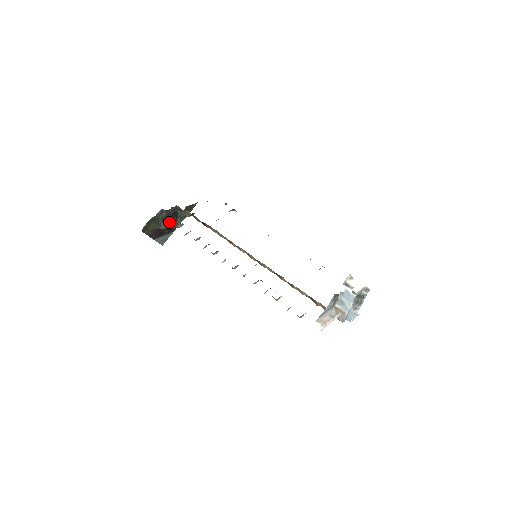
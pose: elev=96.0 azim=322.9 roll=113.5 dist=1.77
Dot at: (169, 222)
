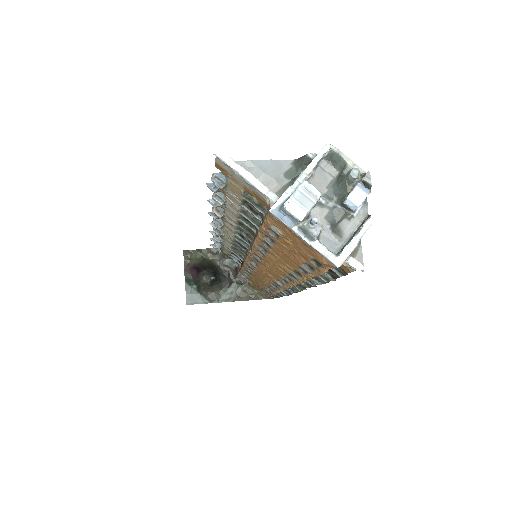
Dot at: (215, 273)
